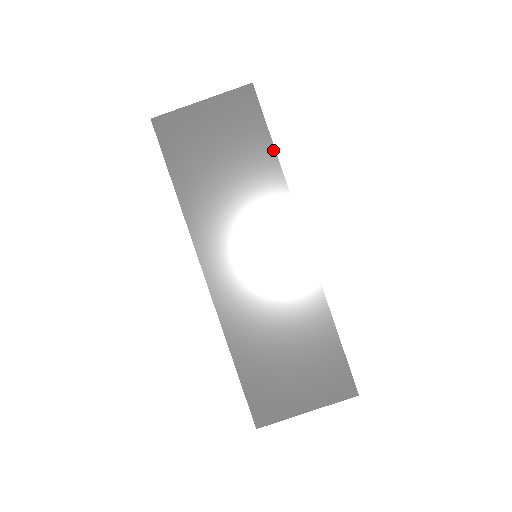
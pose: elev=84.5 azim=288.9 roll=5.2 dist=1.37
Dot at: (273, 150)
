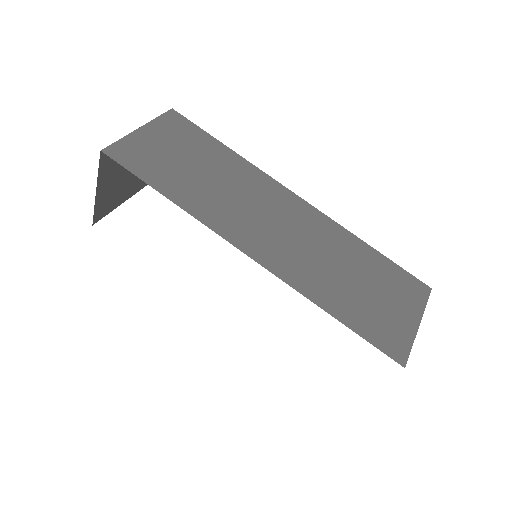
Dot at: (224, 146)
